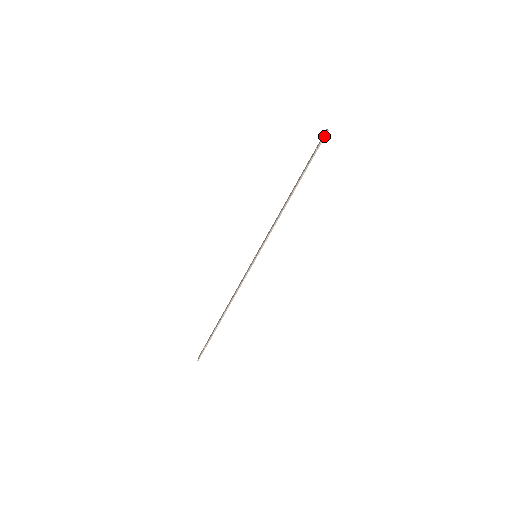
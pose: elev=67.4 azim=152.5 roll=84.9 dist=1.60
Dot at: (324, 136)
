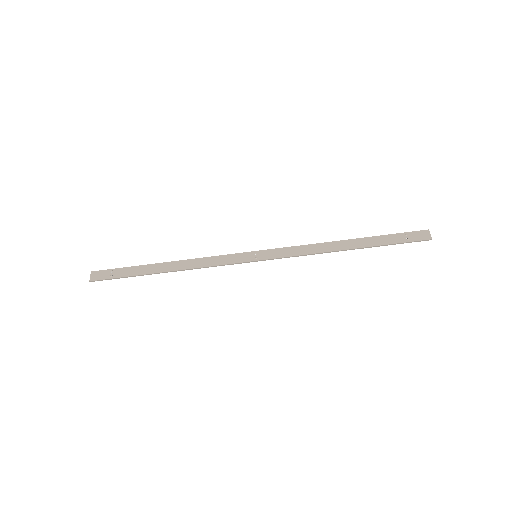
Dot at: (424, 240)
